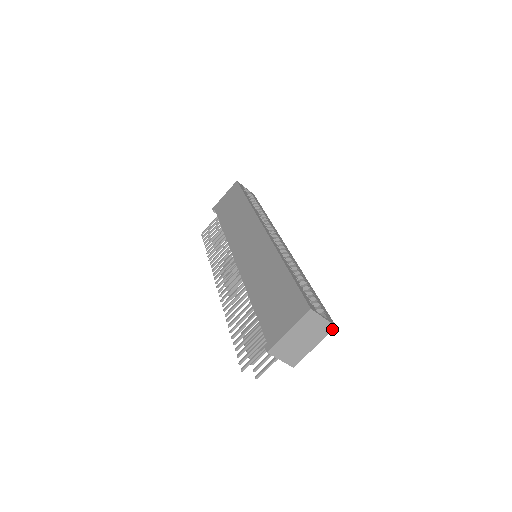
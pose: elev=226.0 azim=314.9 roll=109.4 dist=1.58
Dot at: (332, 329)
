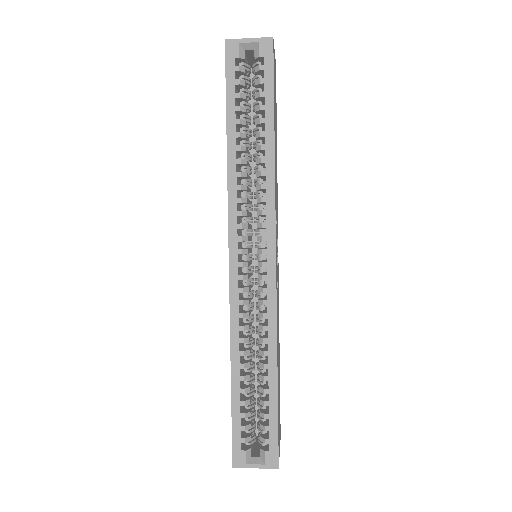
Dot at: (277, 466)
